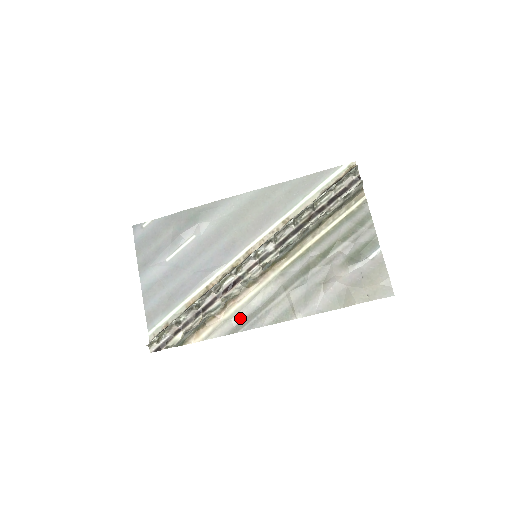
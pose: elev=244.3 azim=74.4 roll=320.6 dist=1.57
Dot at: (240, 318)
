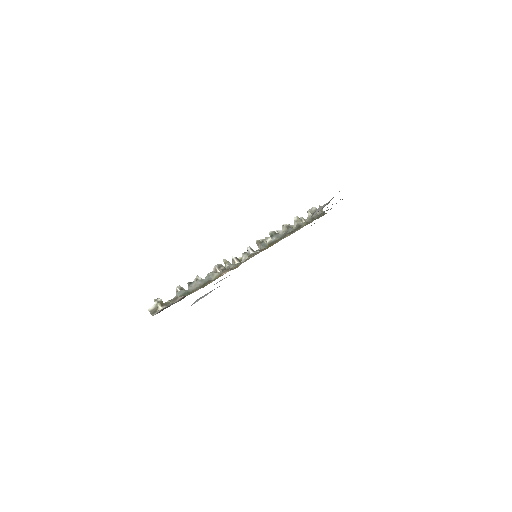
Dot at: occluded
